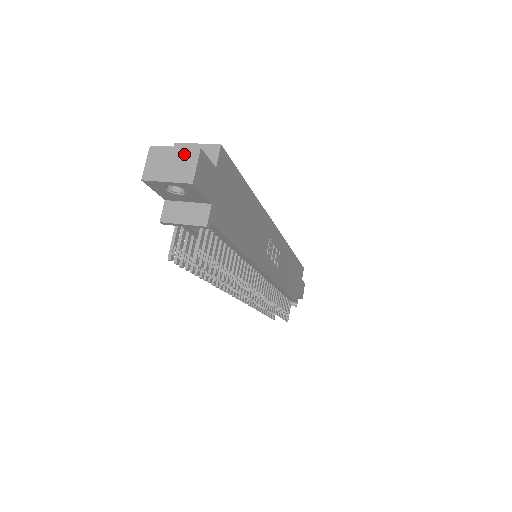
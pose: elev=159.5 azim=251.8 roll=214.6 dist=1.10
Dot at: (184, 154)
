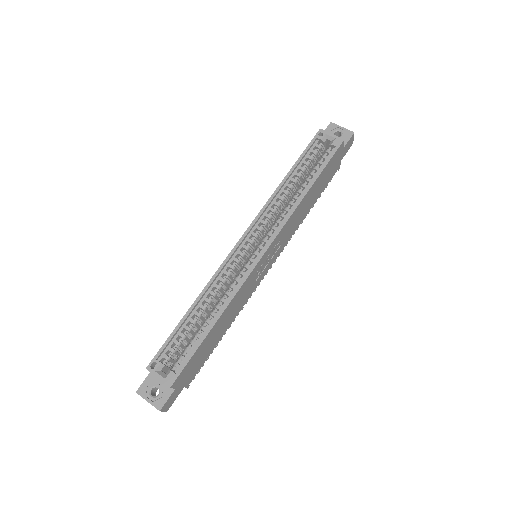
Dot at: (154, 406)
